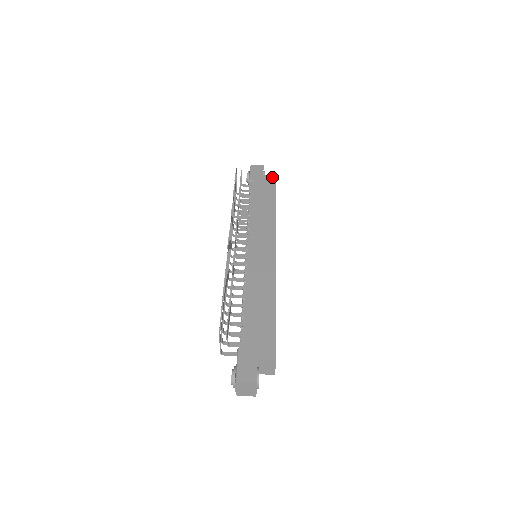
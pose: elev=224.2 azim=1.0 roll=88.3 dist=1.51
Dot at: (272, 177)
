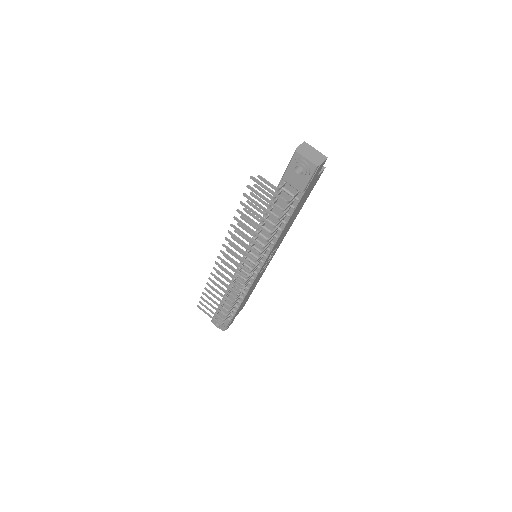
Dot at: occluded
